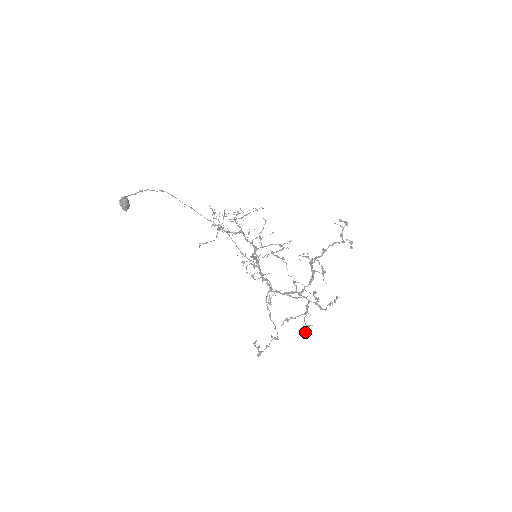
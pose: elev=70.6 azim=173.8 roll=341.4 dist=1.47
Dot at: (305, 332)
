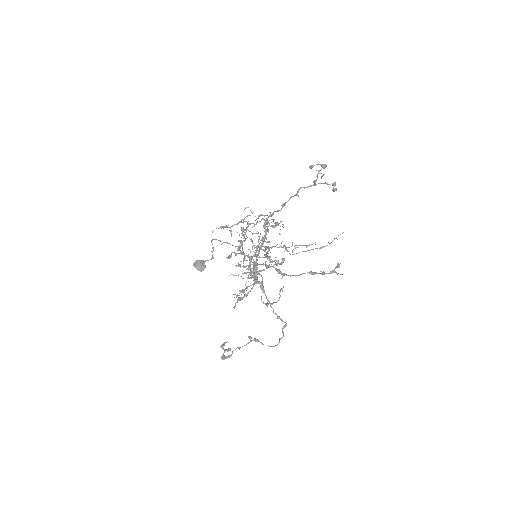
Dot at: occluded
